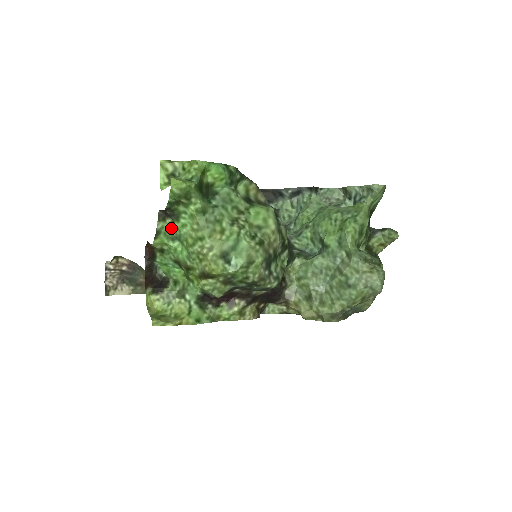
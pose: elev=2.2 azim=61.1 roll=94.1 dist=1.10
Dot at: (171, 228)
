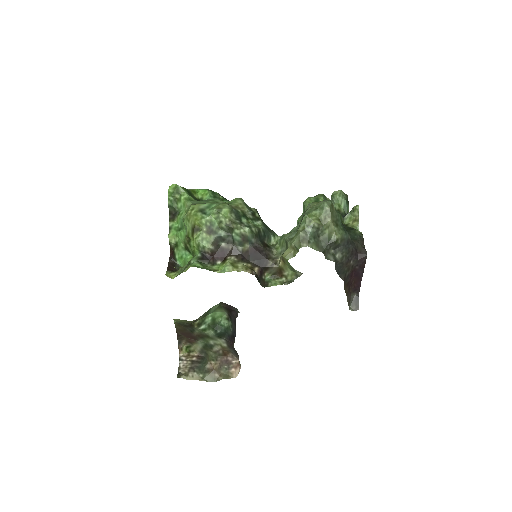
Dot at: (178, 224)
